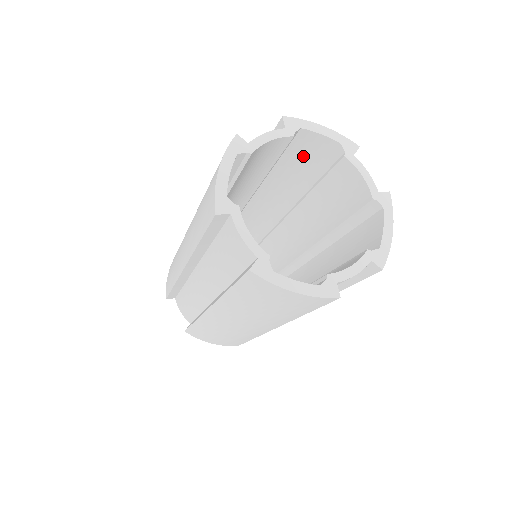
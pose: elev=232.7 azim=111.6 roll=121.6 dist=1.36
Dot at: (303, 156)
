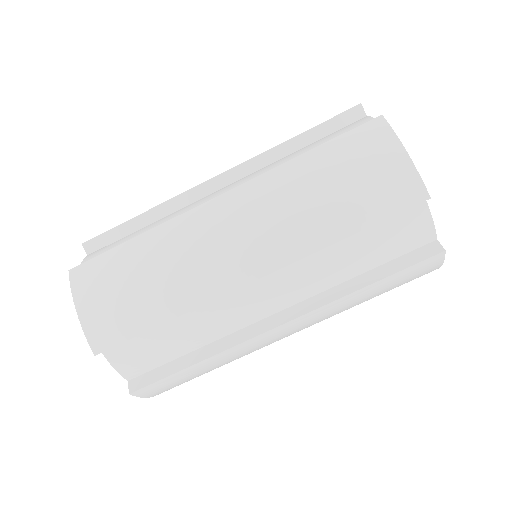
Dot at: occluded
